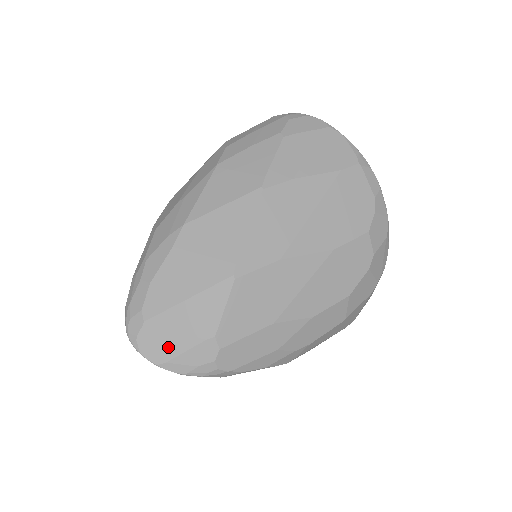
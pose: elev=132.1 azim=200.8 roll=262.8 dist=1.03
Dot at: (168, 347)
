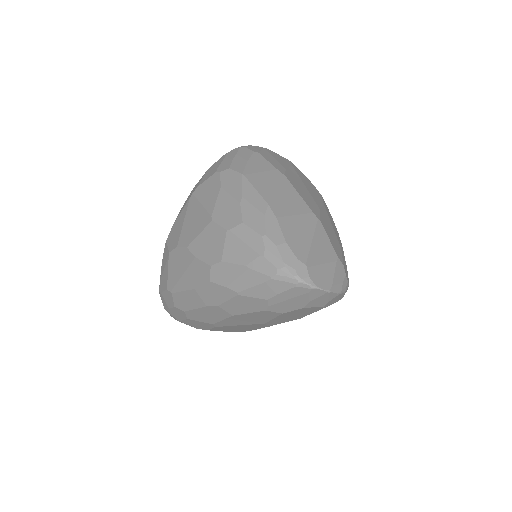
Dot at: (326, 275)
